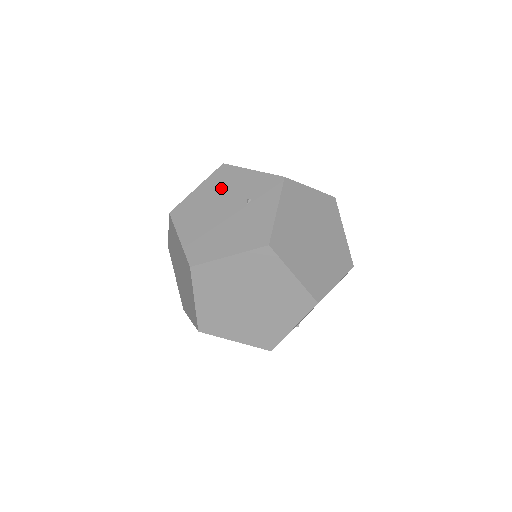
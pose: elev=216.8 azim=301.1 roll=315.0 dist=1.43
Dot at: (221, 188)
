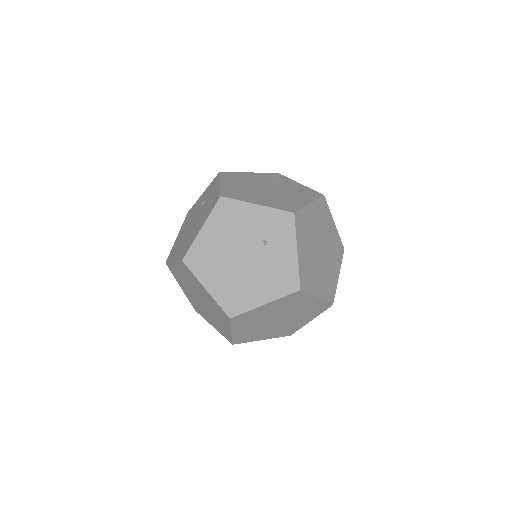
Dot at: (230, 228)
